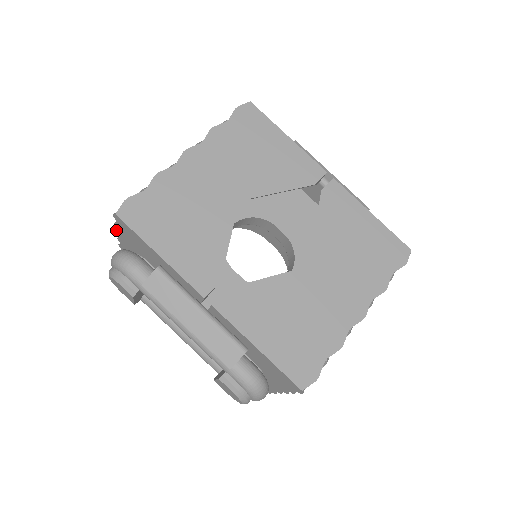
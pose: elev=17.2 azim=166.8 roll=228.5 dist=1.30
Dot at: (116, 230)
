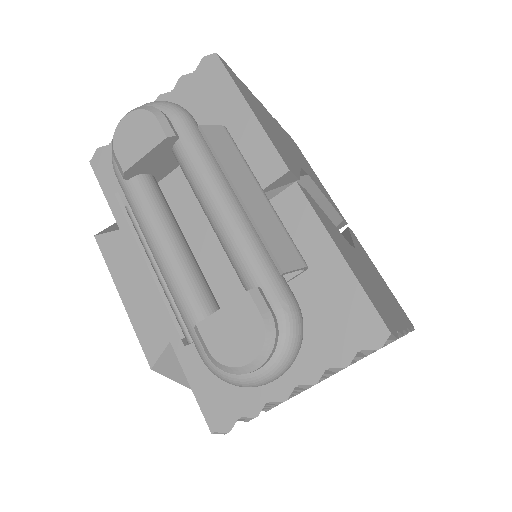
Dot at: (161, 94)
